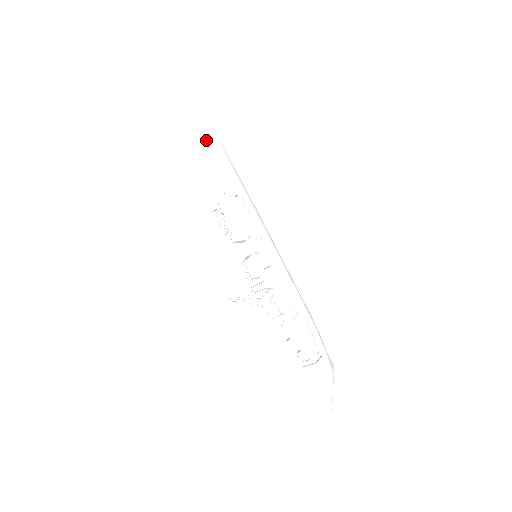
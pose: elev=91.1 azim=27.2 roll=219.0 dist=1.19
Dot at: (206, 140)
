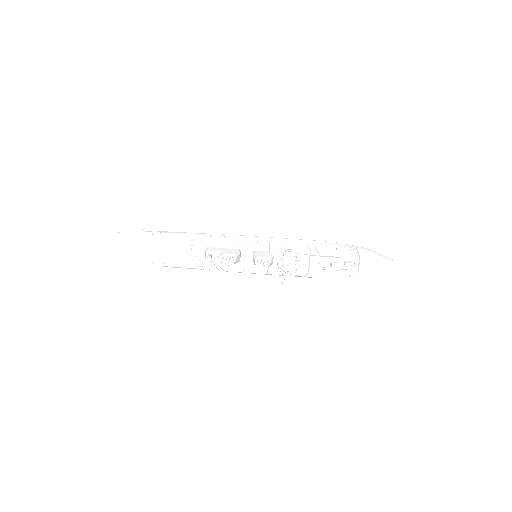
Dot at: (151, 241)
